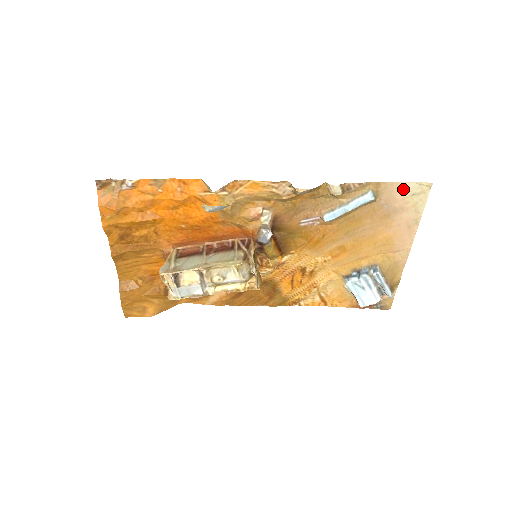
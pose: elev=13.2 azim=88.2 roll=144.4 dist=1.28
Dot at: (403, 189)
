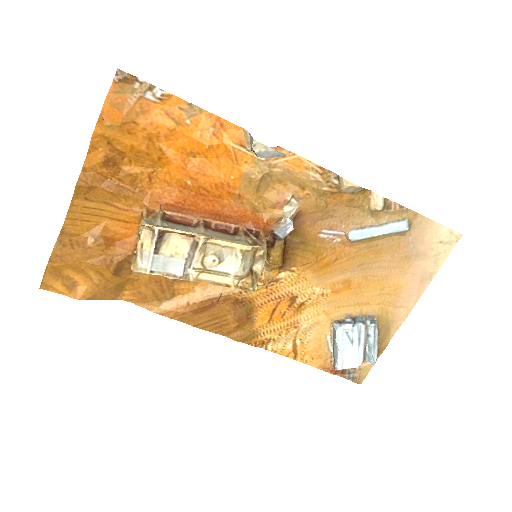
Dot at: (434, 231)
